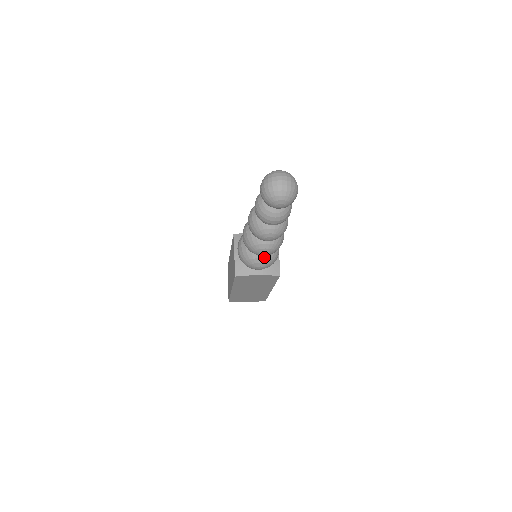
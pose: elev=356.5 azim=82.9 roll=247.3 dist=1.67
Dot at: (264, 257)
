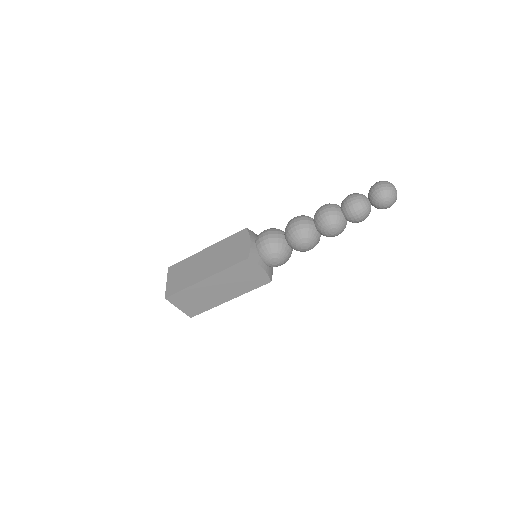
Dot at: (288, 253)
